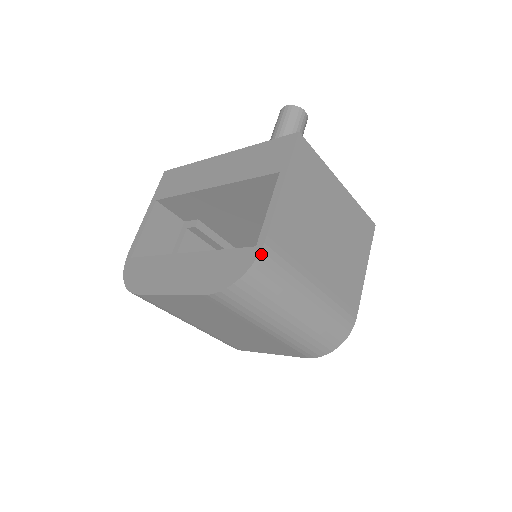
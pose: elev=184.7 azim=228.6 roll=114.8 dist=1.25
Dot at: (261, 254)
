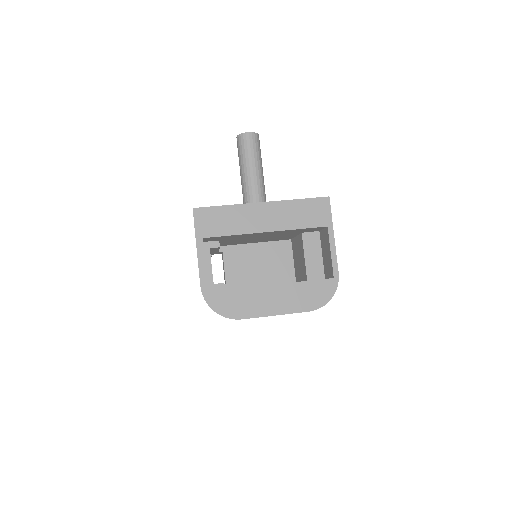
Dot at: occluded
